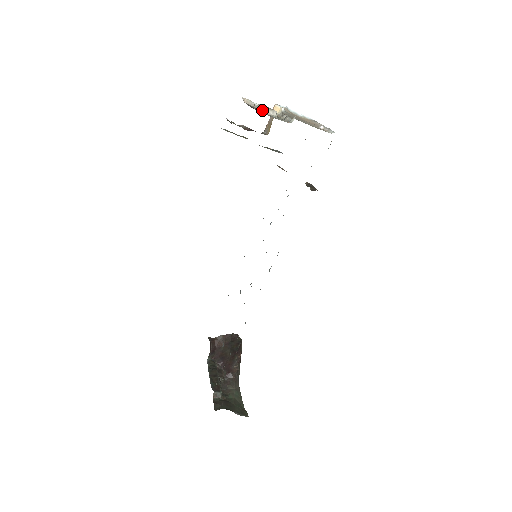
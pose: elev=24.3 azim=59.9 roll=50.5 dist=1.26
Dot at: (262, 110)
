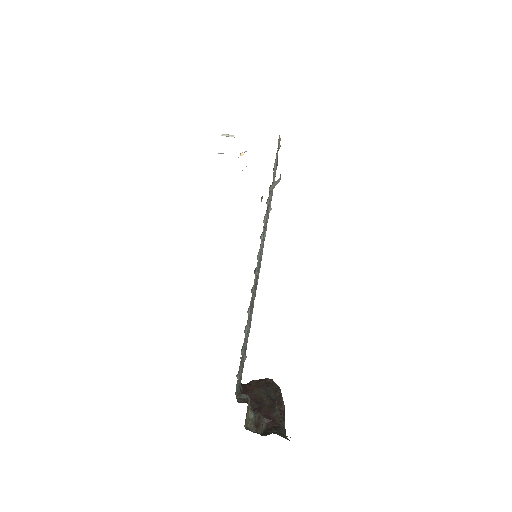
Dot at: occluded
